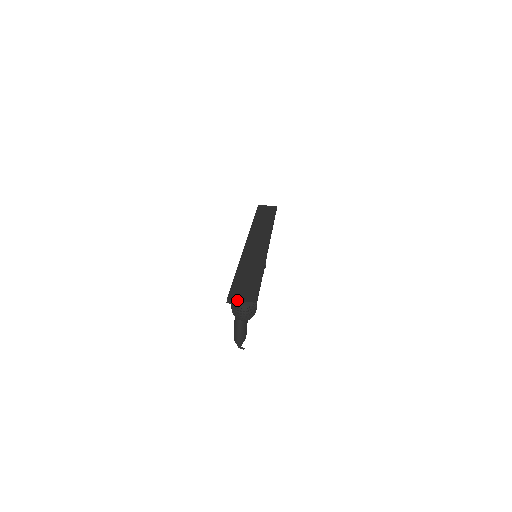
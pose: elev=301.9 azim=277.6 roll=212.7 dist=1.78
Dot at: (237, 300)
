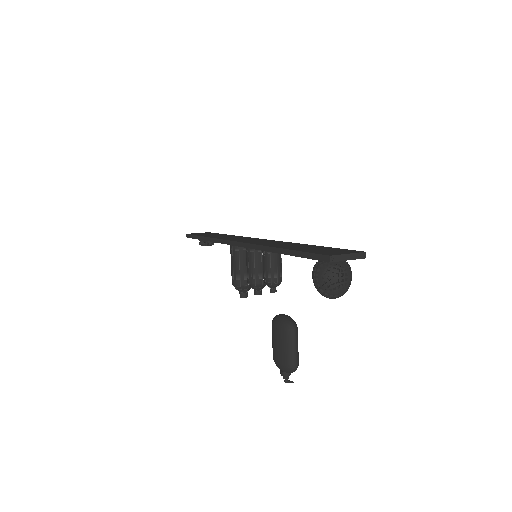
Dot at: (342, 254)
